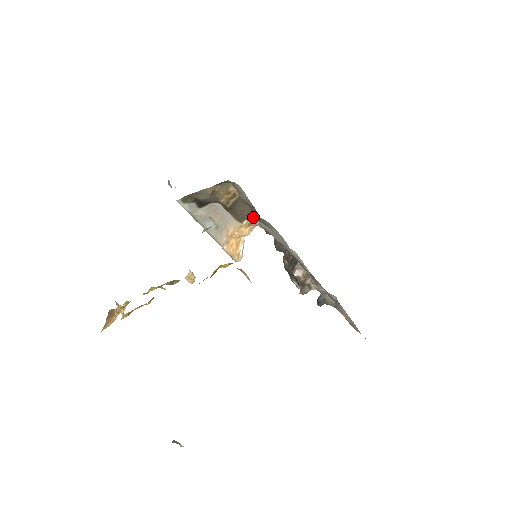
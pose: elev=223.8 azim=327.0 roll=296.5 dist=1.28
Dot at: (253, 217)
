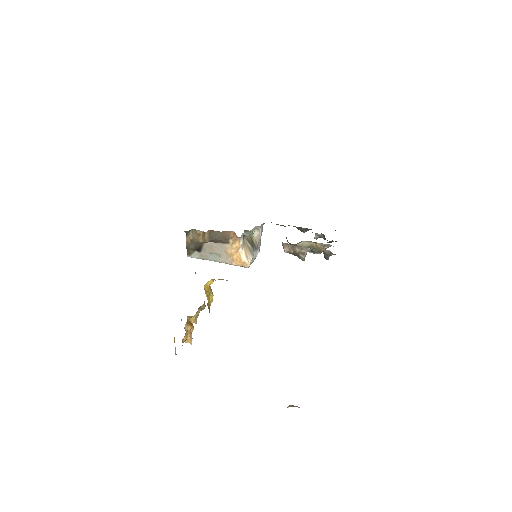
Dot at: (232, 235)
